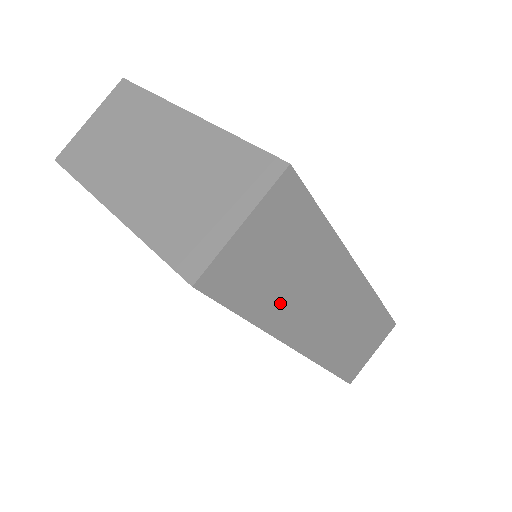
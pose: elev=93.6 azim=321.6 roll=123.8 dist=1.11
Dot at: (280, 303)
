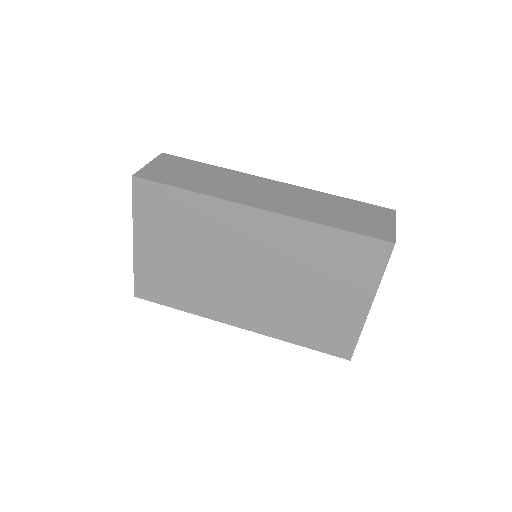
Dot at: (204, 186)
